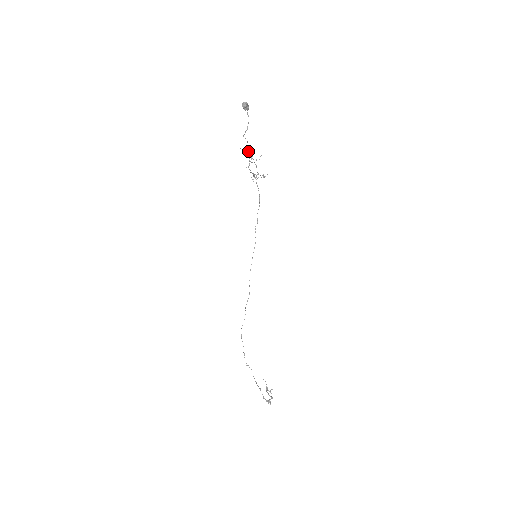
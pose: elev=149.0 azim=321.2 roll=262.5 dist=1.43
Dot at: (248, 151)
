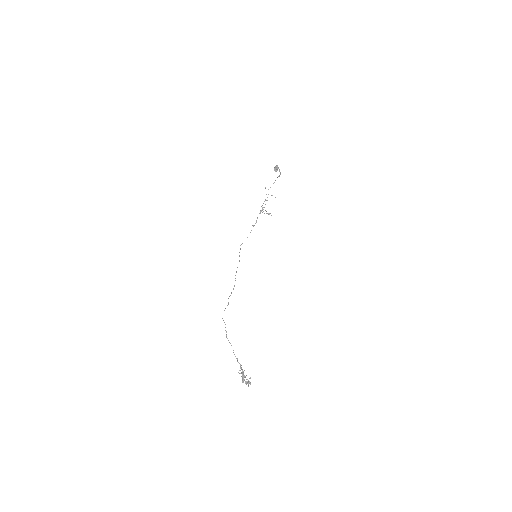
Dot at: occluded
